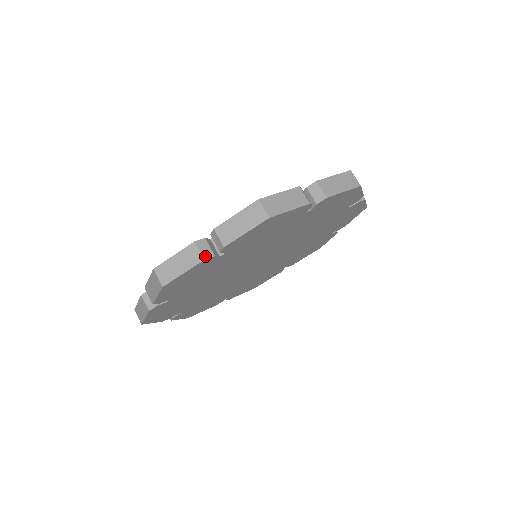
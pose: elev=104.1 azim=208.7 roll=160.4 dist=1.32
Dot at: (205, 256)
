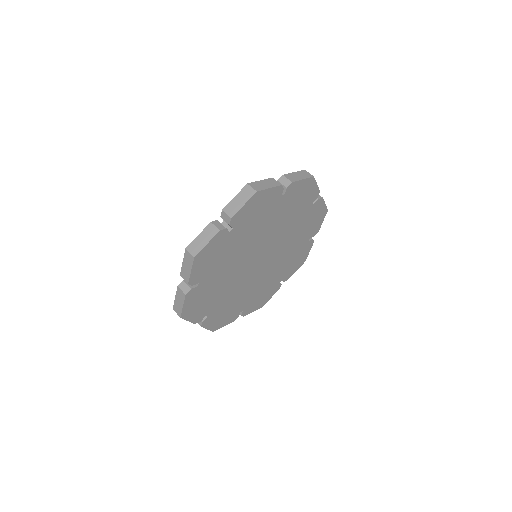
Dot at: (220, 229)
